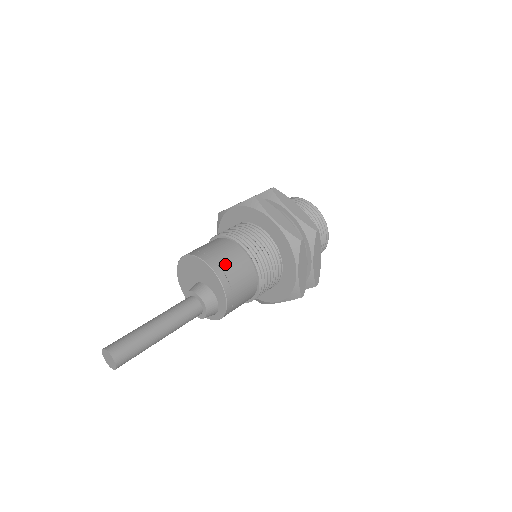
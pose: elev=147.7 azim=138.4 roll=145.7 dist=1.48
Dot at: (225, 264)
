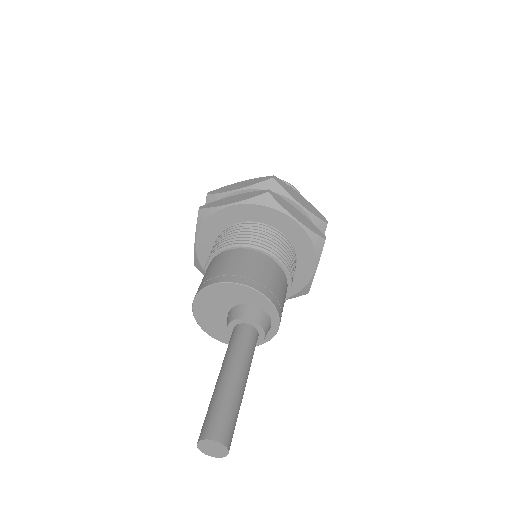
Dot at: (229, 270)
